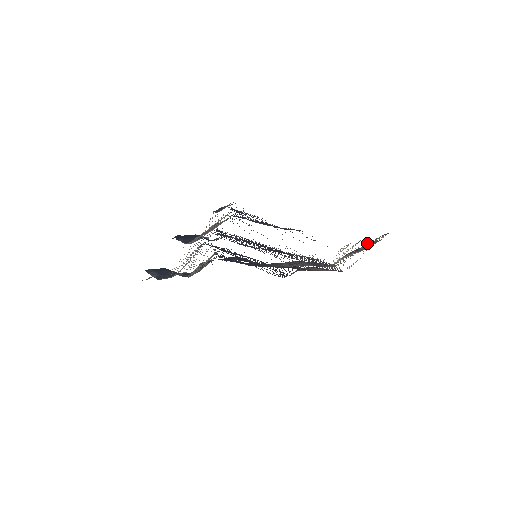
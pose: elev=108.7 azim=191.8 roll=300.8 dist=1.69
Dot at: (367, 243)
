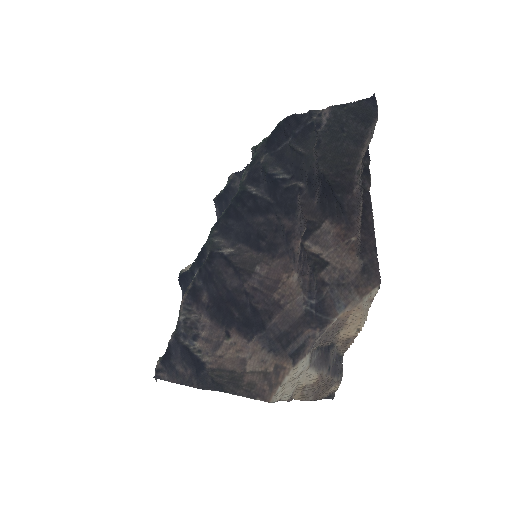
Dot at: (335, 352)
